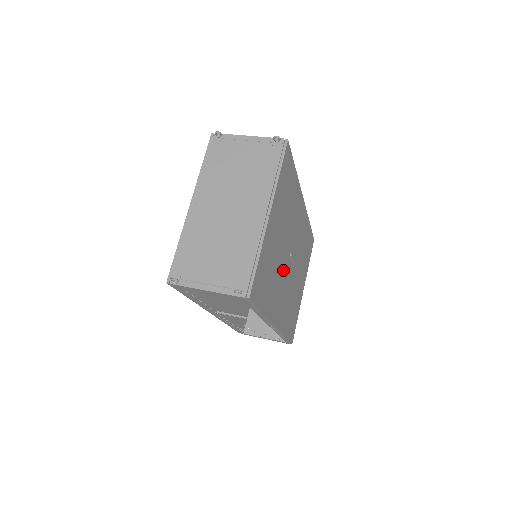
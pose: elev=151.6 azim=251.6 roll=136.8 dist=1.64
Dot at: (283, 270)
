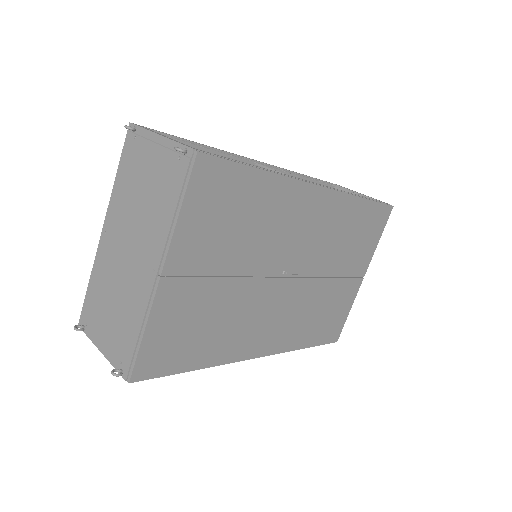
Dot at: (261, 298)
